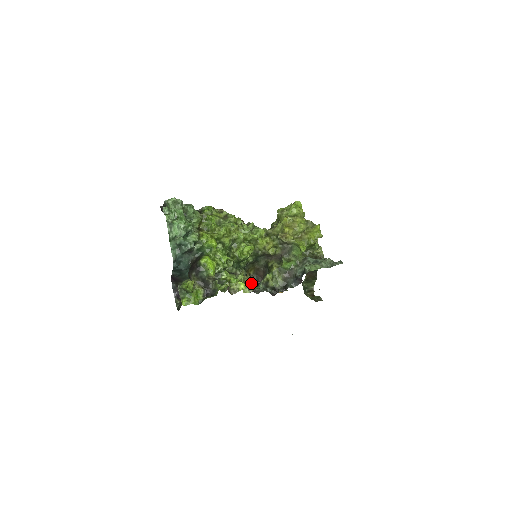
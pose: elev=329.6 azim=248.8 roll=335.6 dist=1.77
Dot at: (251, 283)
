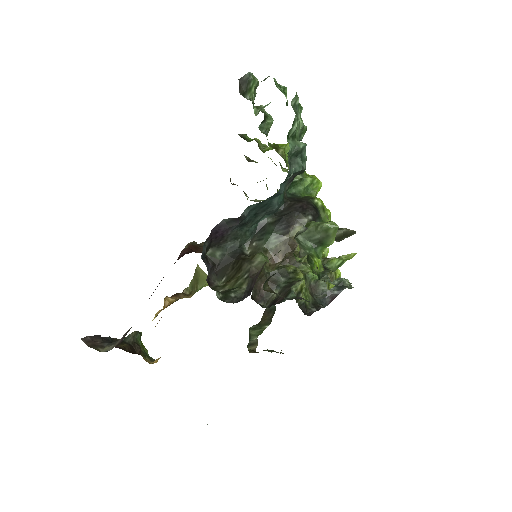
Dot at: occluded
